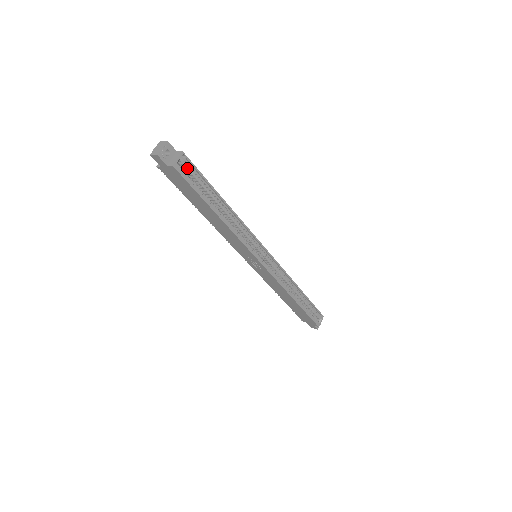
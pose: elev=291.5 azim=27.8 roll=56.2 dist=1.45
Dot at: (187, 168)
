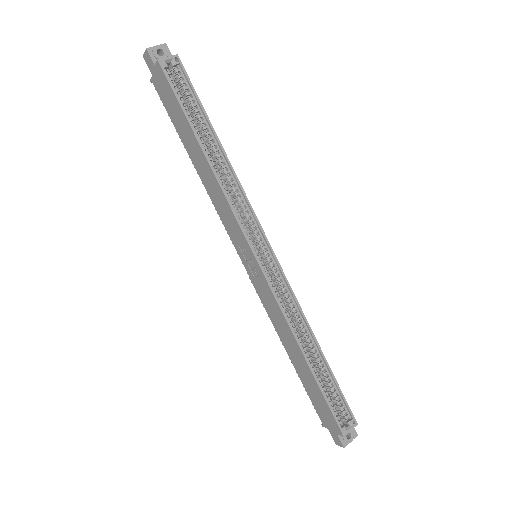
Dot at: (179, 77)
